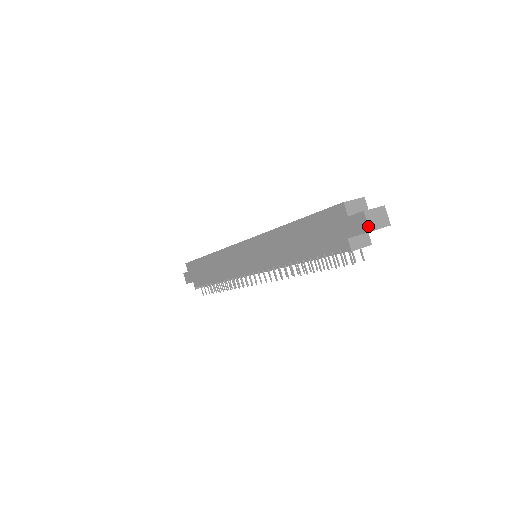
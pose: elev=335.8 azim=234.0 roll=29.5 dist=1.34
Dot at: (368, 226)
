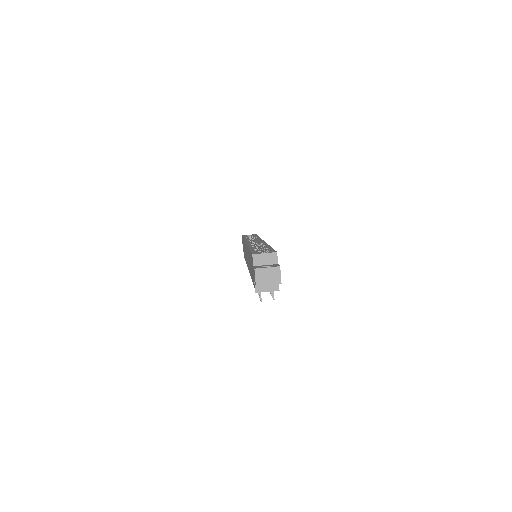
Dot at: (255, 281)
